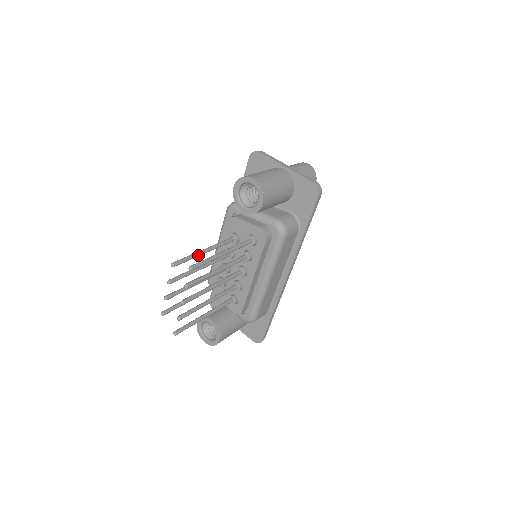
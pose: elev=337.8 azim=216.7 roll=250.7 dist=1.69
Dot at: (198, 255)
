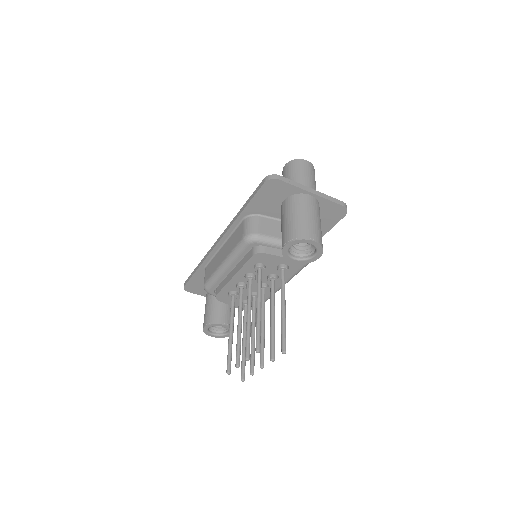
Dot at: (260, 319)
